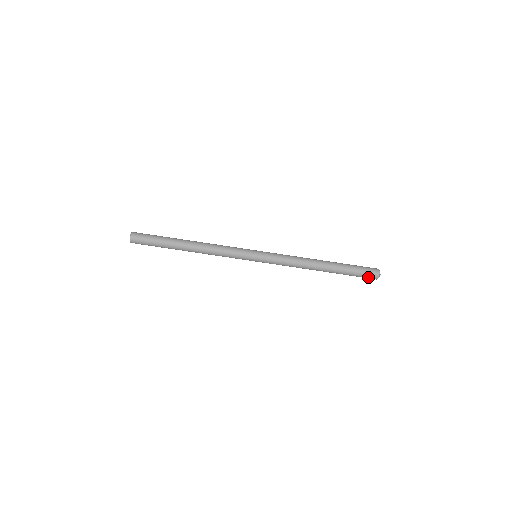
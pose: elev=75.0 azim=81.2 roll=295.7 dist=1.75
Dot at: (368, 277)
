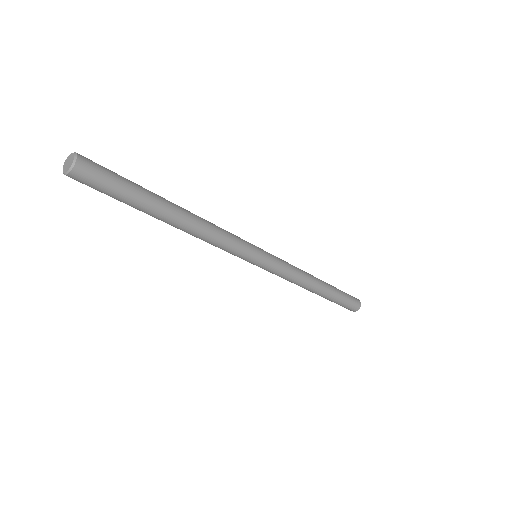
Dot at: occluded
